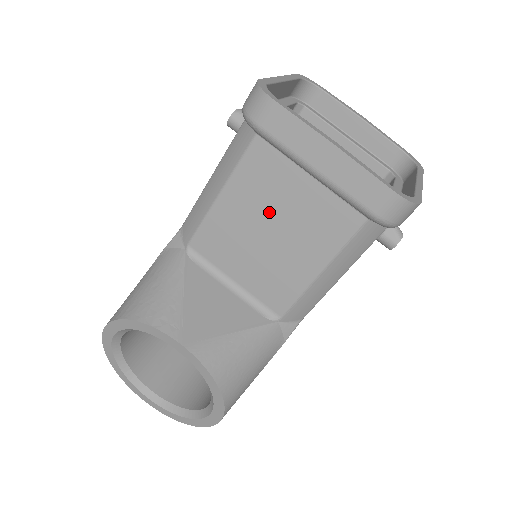
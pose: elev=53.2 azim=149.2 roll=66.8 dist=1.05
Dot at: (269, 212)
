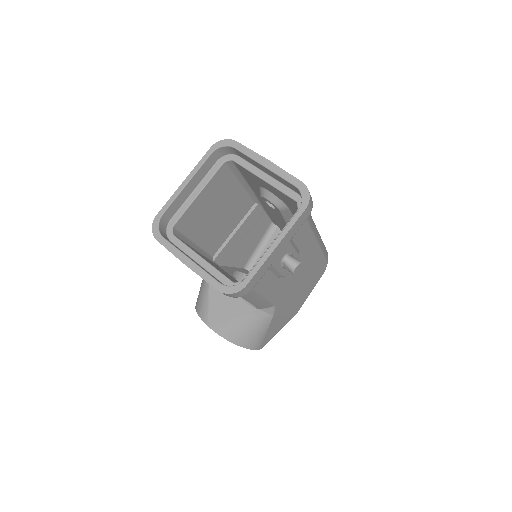
Dot at: occluded
